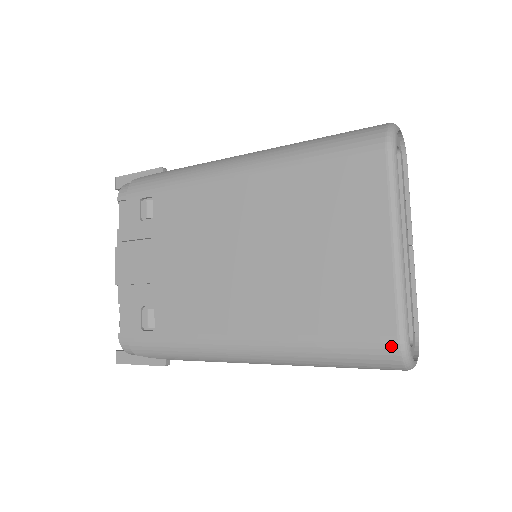
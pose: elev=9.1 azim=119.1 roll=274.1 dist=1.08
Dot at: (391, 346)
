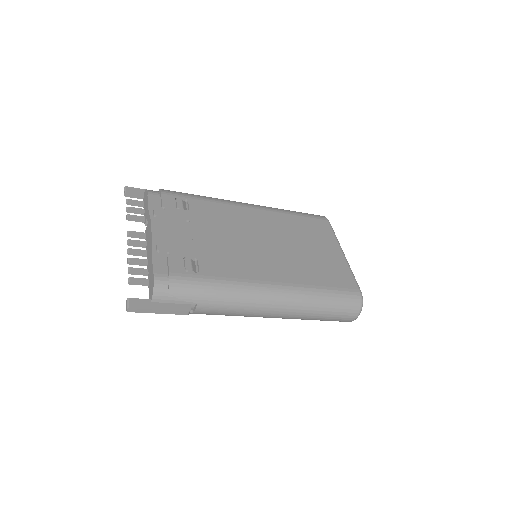
Dot at: (357, 294)
